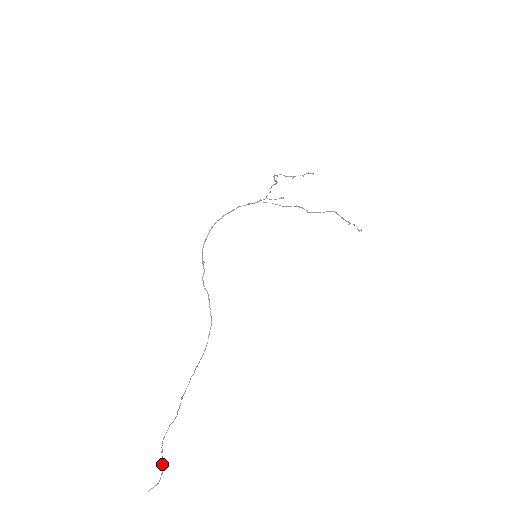
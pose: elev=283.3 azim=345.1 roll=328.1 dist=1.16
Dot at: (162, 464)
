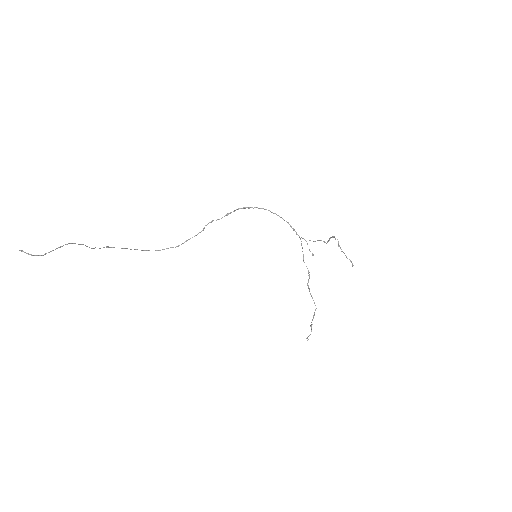
Dot at: occluded
